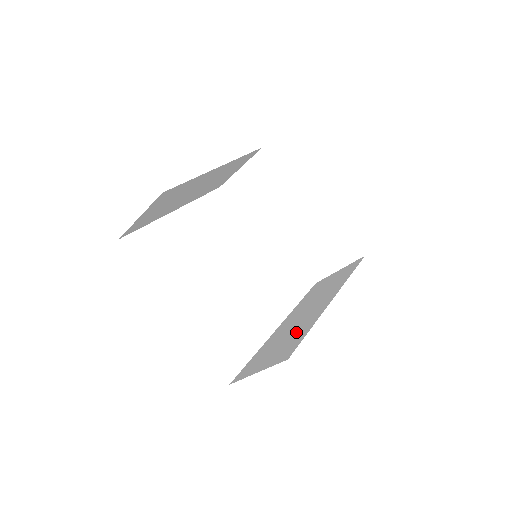
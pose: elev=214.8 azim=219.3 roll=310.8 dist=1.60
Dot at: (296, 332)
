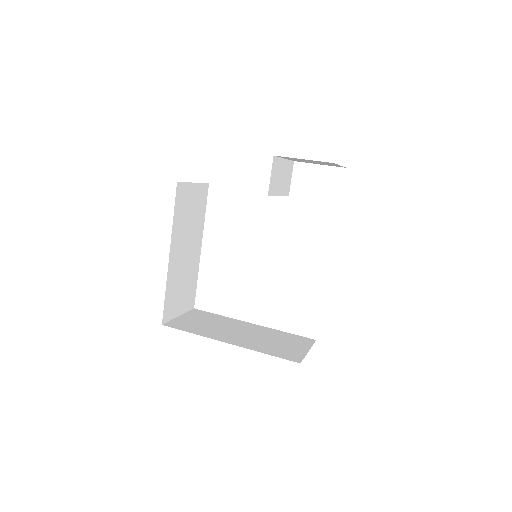
Dot at: occluded
